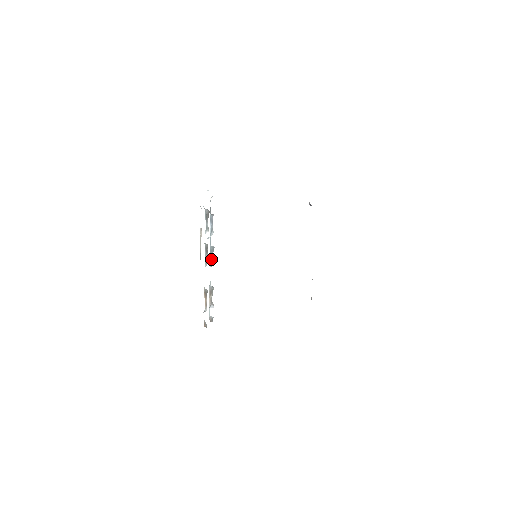
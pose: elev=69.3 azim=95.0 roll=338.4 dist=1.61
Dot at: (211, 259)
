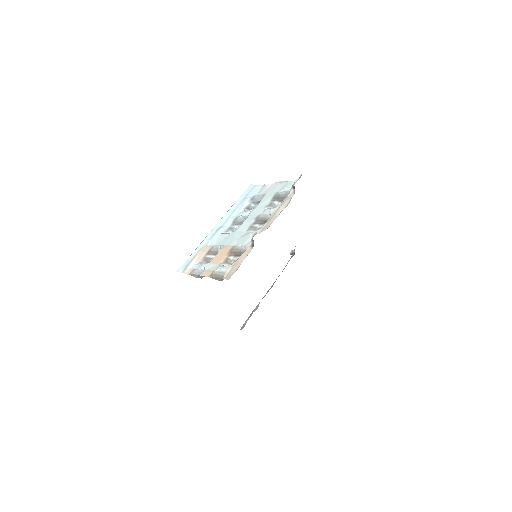
Dot at: (233, 228)
